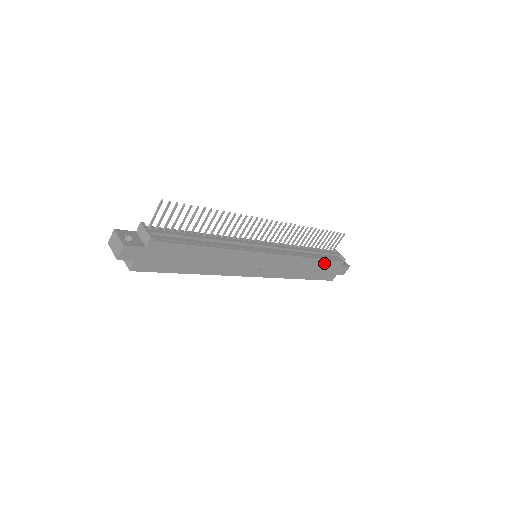
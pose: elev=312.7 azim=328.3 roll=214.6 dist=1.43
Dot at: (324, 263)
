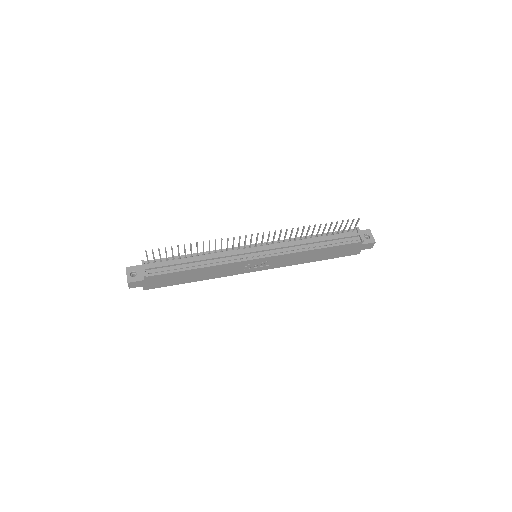
Dot at: (335, 248)
